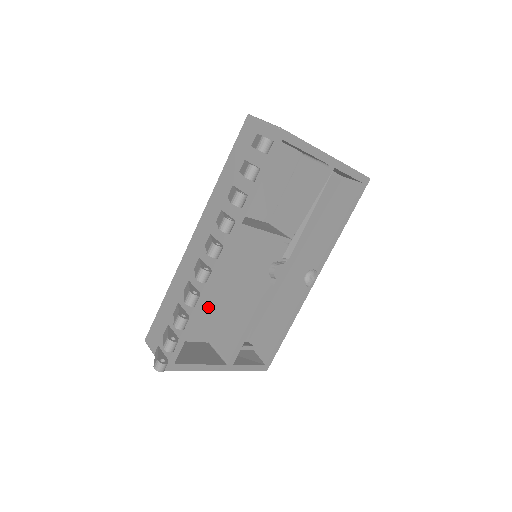
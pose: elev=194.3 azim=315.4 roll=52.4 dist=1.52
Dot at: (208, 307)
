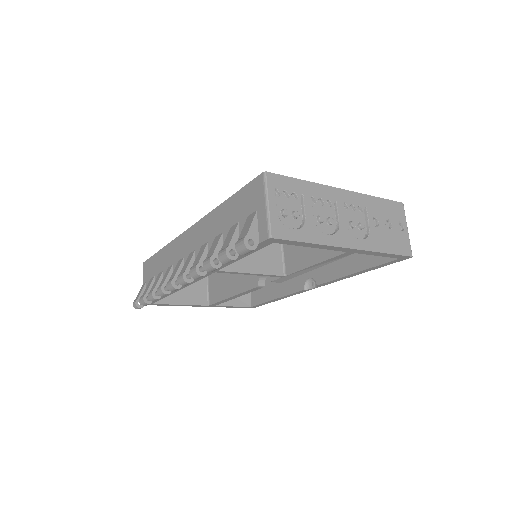
Dot at: occluded
